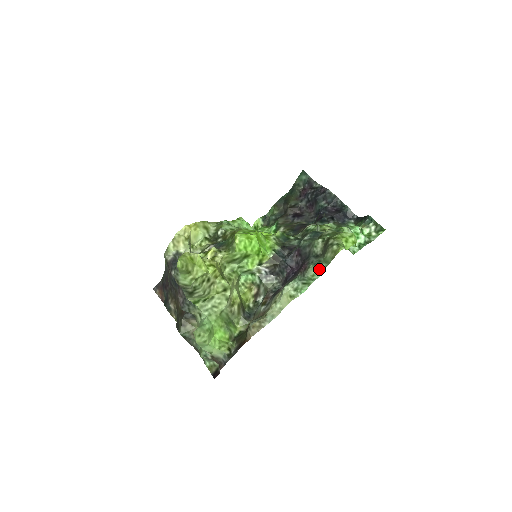
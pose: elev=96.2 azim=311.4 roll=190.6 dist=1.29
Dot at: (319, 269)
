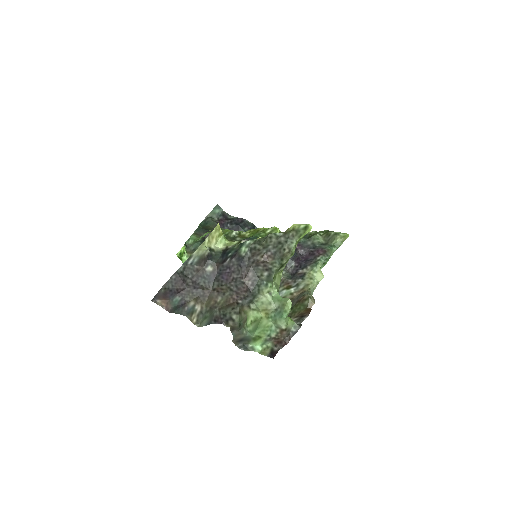
Dot at: (334, 251)
